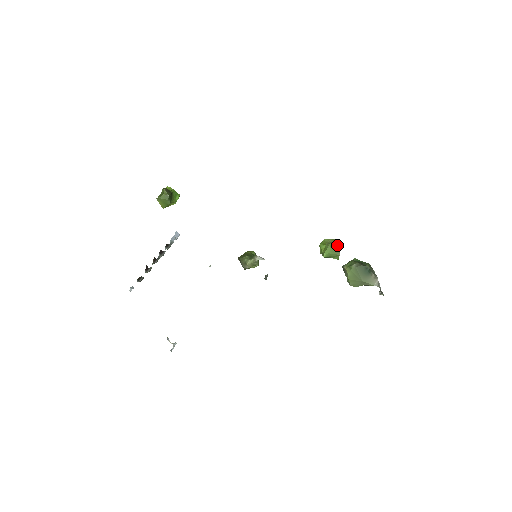
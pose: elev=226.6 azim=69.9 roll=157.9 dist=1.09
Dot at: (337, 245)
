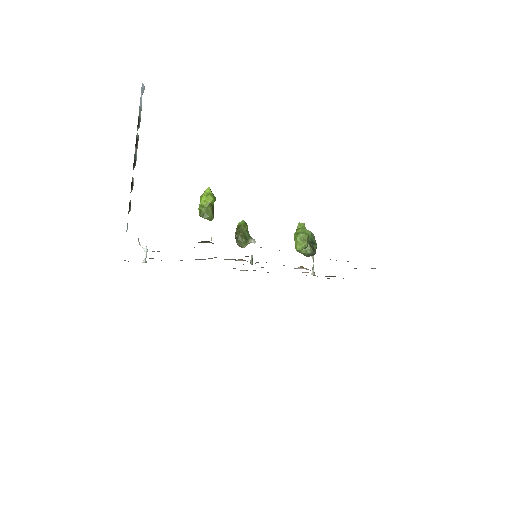
Dot at: (308, 241)
